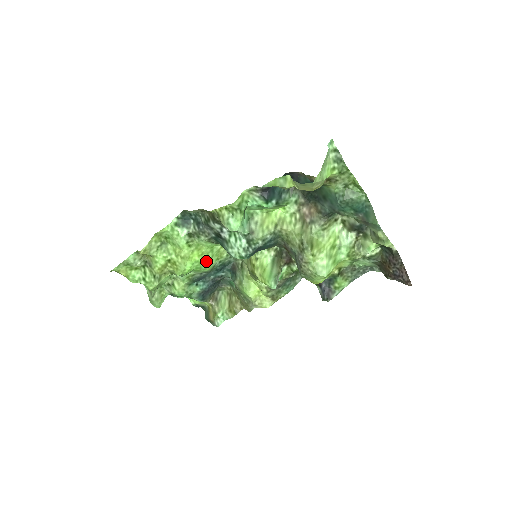
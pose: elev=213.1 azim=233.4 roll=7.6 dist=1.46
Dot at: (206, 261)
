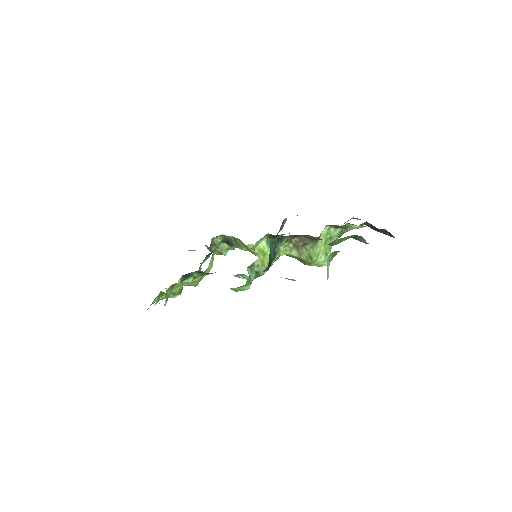
Dot at: (211, 266)
